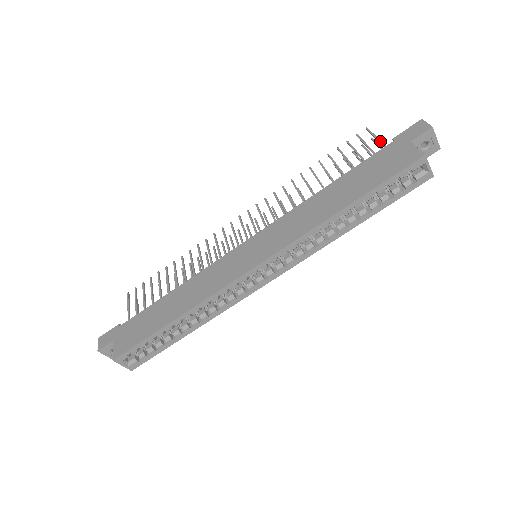
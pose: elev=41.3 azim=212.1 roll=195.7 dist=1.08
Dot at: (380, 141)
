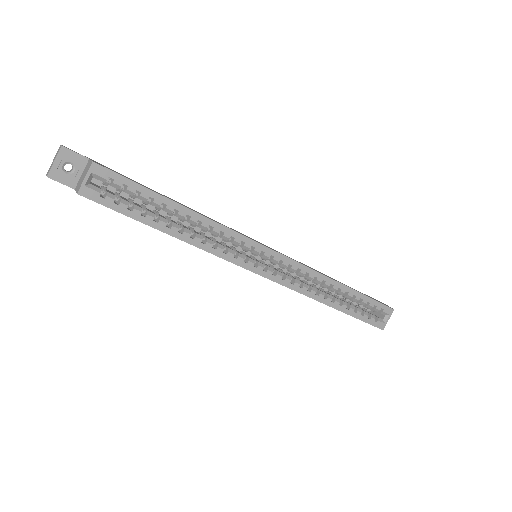
Dot at: occluded
